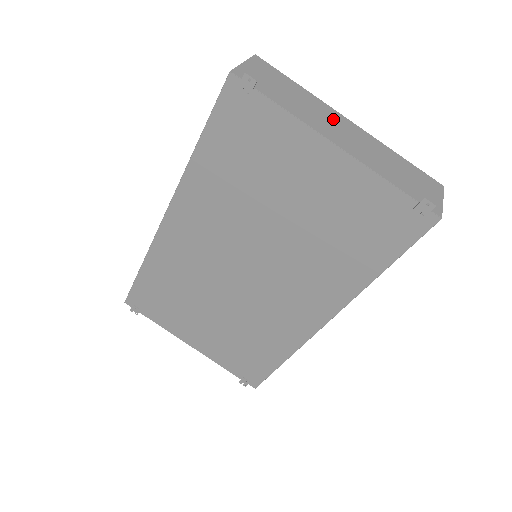
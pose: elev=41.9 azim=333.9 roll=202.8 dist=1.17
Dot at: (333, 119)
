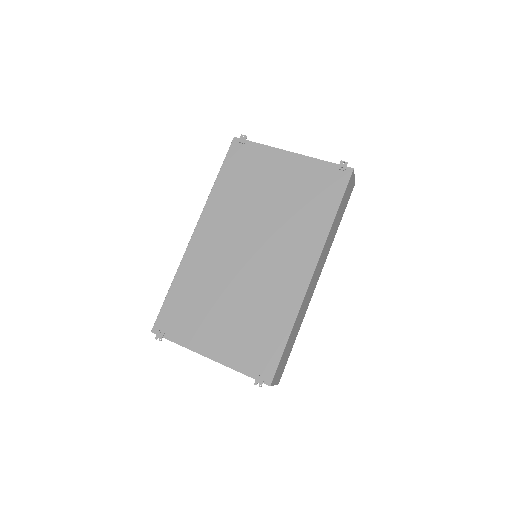
Dot at: occluded
